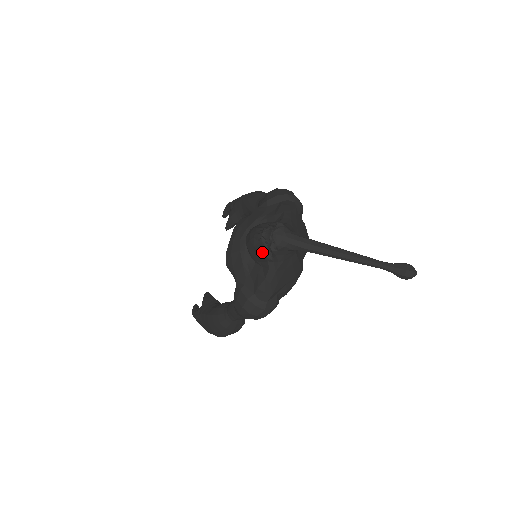
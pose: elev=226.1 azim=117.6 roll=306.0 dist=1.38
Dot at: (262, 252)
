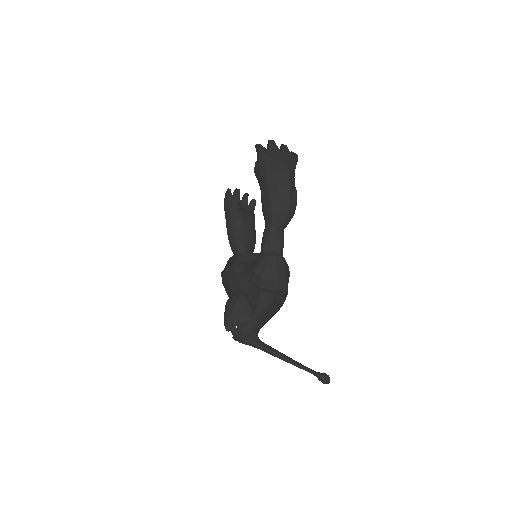
Dot at: occluded
